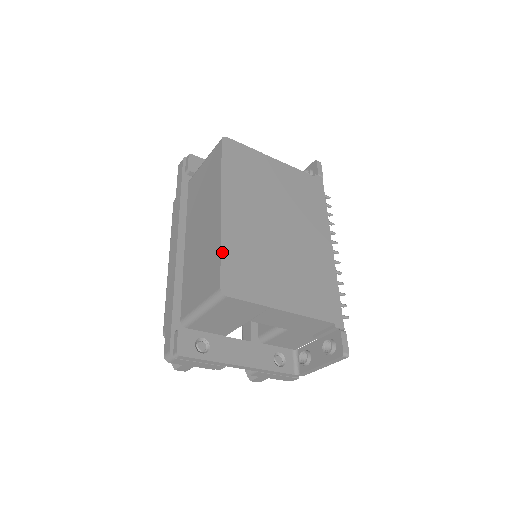
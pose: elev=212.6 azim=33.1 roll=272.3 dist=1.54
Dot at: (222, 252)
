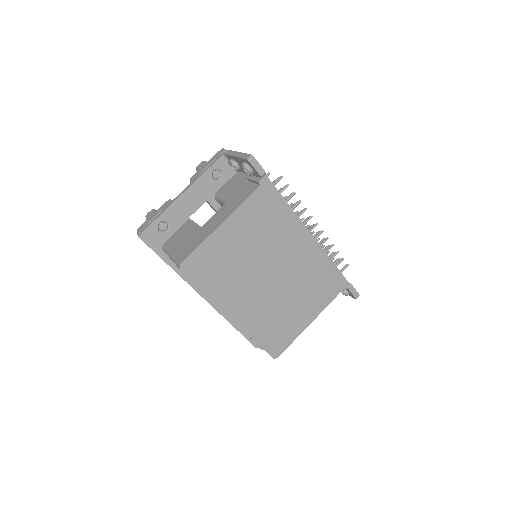
Dot at: (257, 341)
